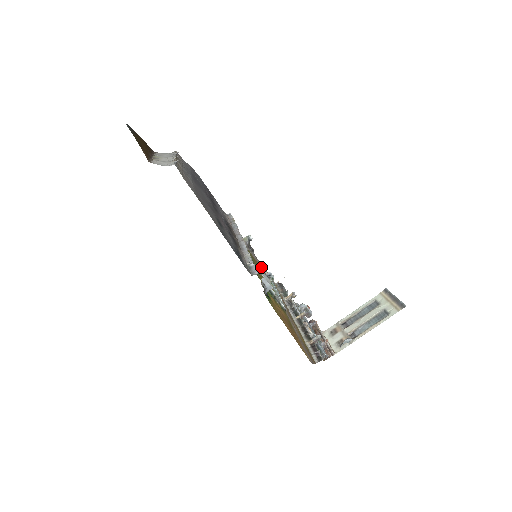
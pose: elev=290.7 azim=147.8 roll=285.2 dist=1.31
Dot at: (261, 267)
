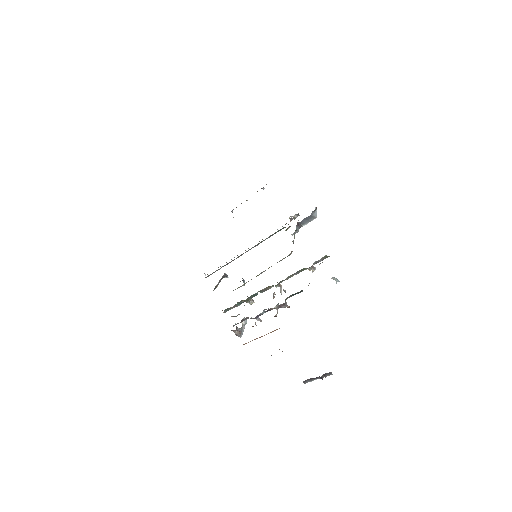
Dot at: occluded
